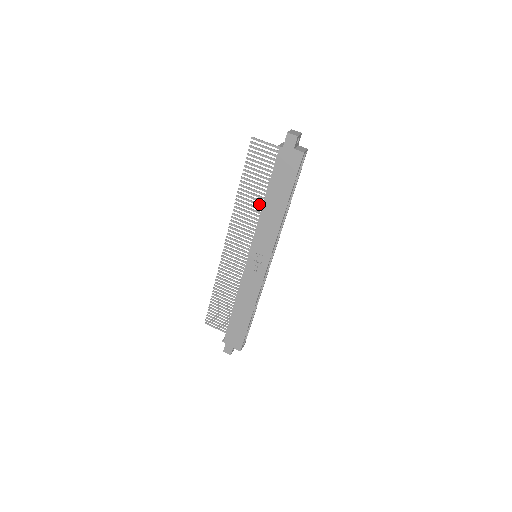
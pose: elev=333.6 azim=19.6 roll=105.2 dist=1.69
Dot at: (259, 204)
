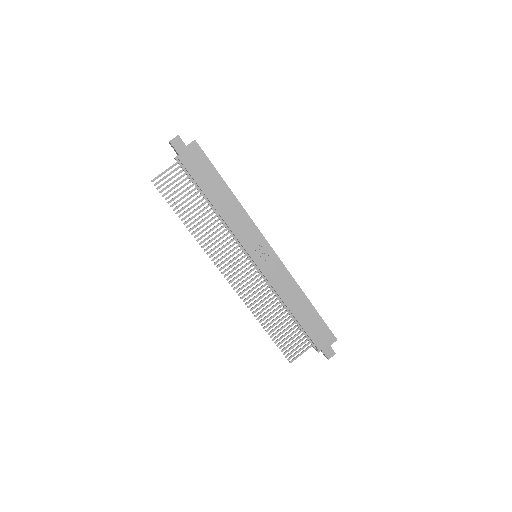
Dot at: (212, 218)
